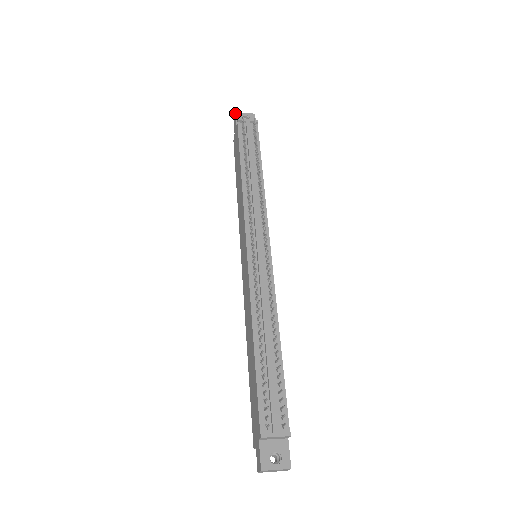
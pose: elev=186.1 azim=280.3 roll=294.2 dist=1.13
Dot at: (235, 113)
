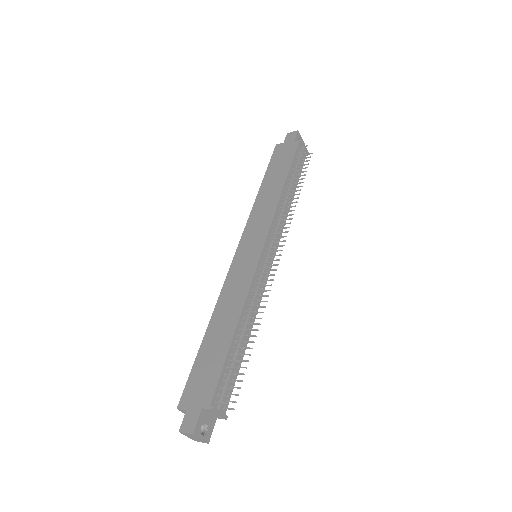
Dot at: (297, 131)
